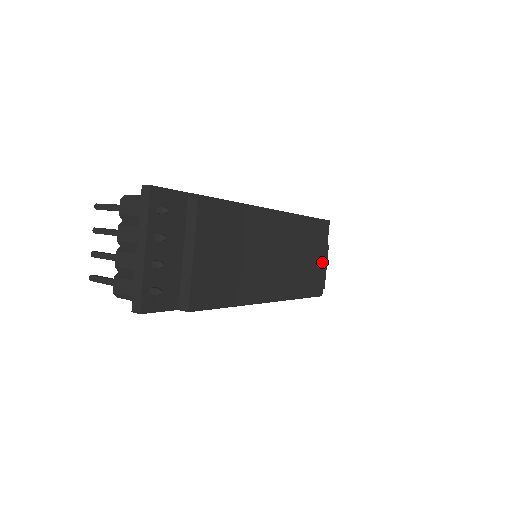
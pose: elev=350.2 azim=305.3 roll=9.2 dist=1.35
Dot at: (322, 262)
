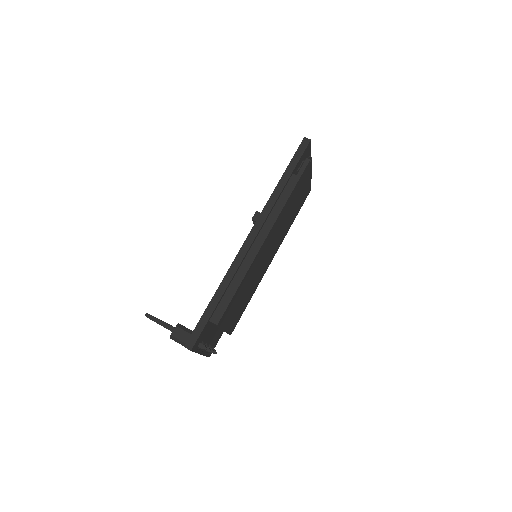
Dot at: (307, 182)
